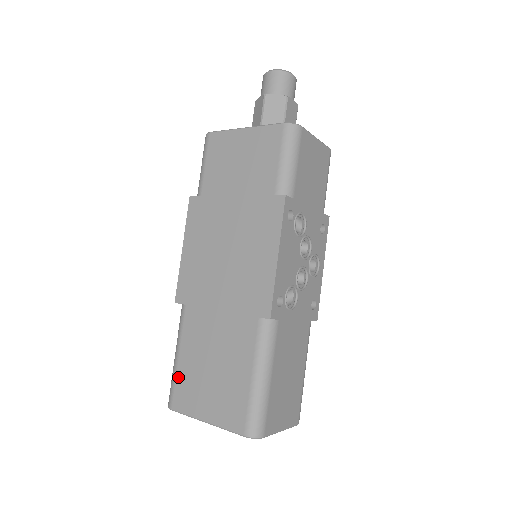
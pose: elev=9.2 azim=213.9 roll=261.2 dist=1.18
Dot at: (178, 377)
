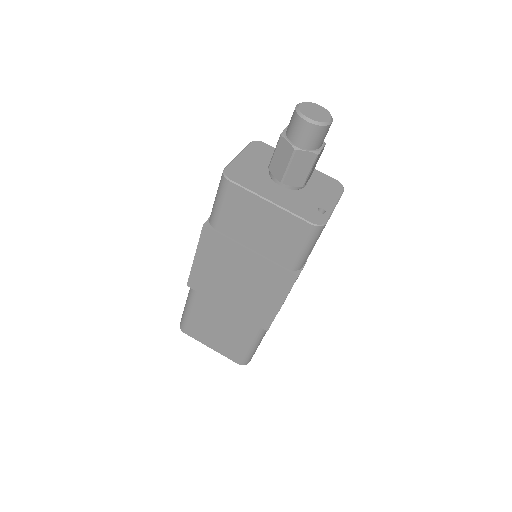
Dot at: (189, 322)
